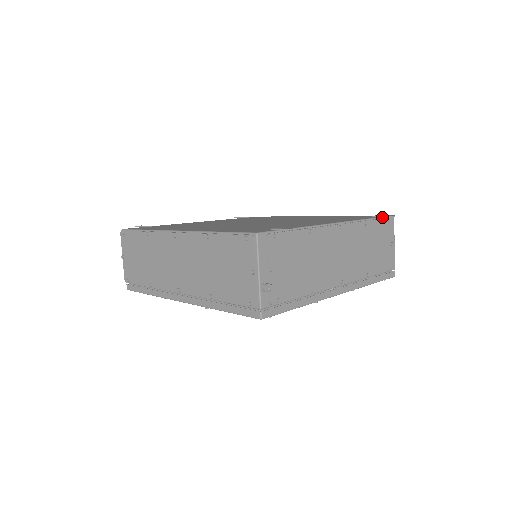
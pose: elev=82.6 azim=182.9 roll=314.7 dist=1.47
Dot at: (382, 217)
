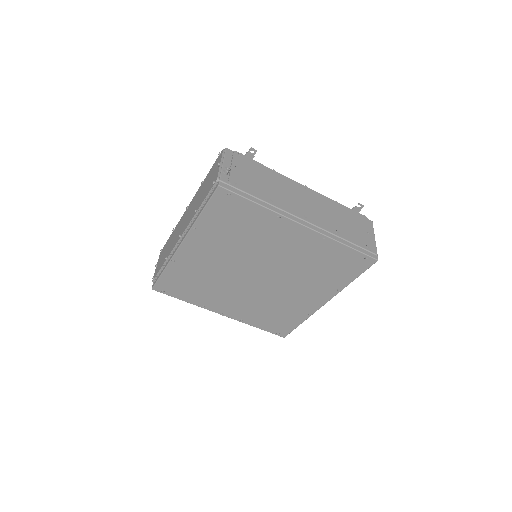
Dot at: (356, 213)
